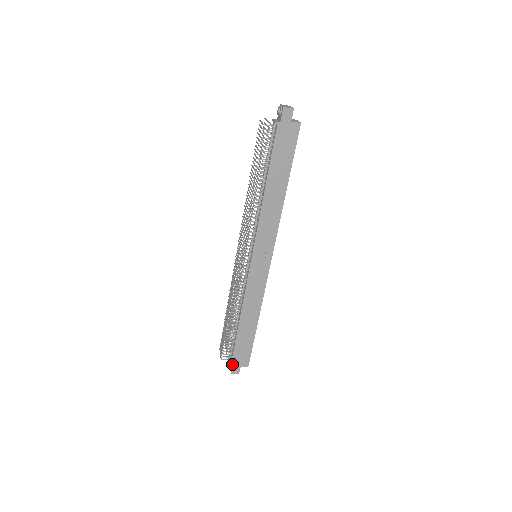
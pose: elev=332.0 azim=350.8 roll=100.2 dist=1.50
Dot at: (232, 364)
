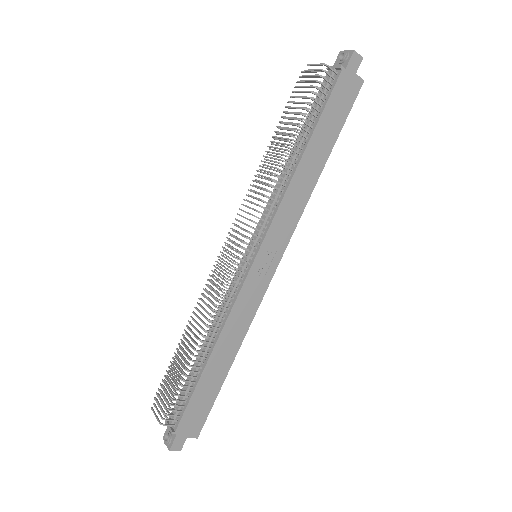
Dot at: (176, 433)
